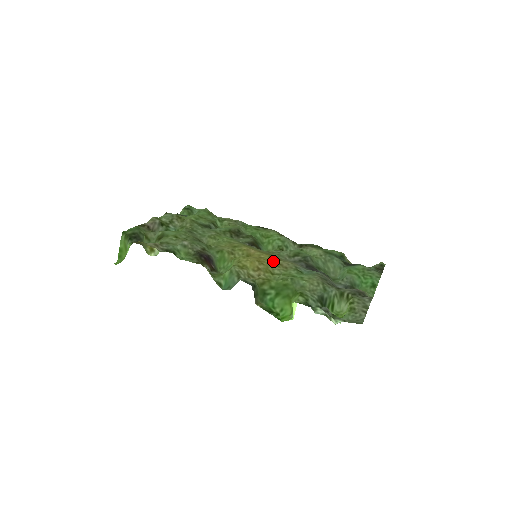
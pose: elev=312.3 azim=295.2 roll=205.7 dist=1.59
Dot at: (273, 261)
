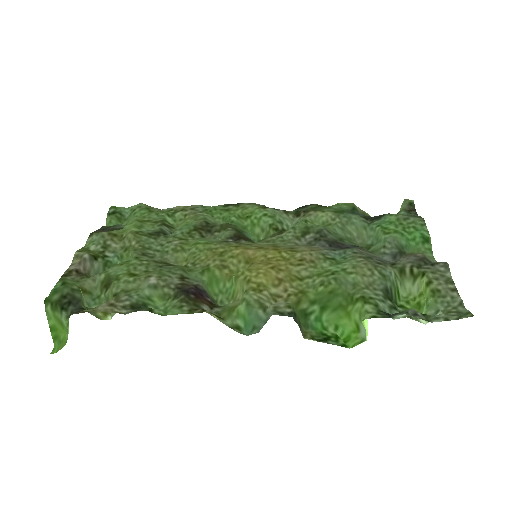
Dot at: (289, 258)
